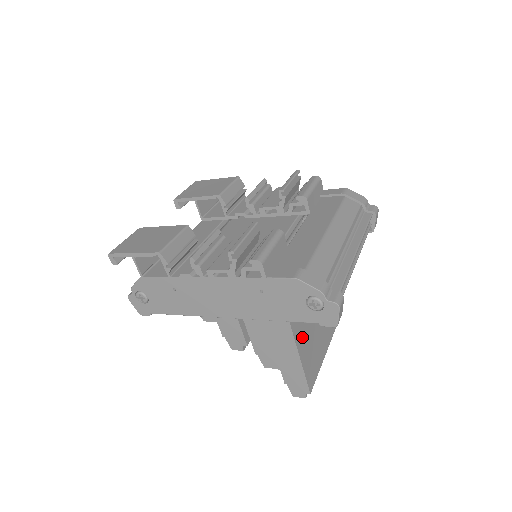
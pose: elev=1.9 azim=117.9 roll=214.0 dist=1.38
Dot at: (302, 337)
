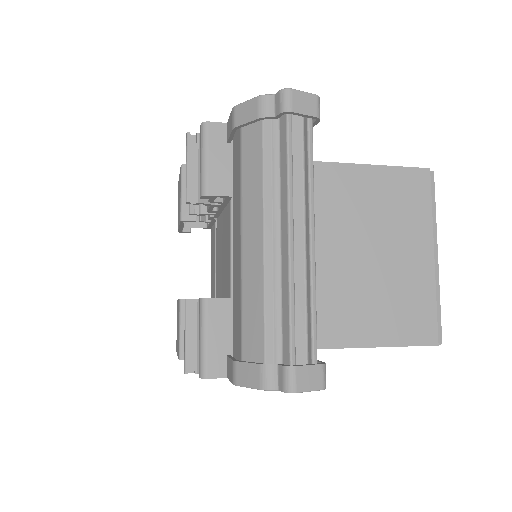
Dot at: (358, 325)
